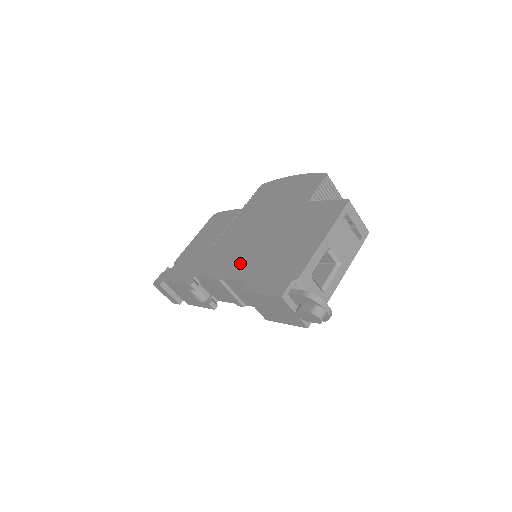
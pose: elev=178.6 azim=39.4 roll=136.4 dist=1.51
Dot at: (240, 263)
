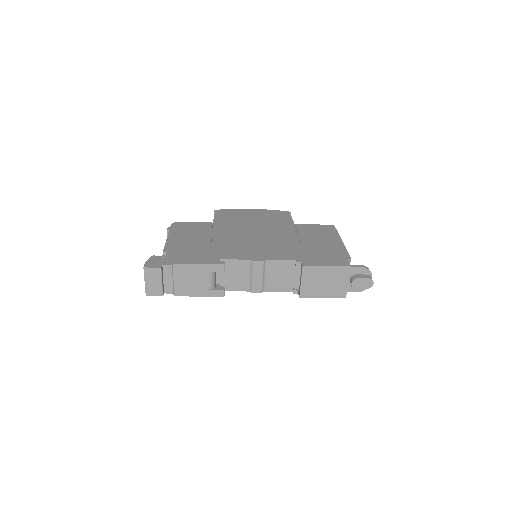
Dot at: (274, 251)
